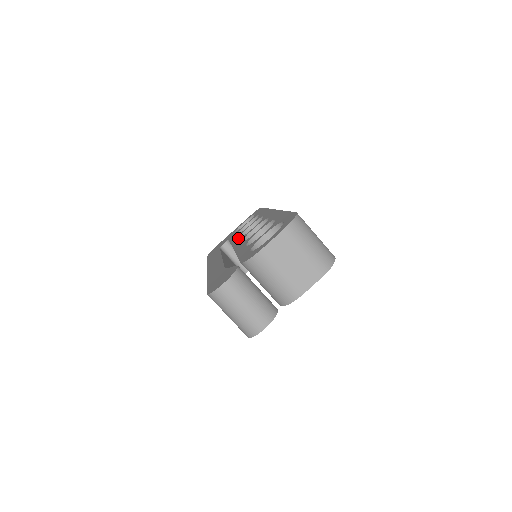
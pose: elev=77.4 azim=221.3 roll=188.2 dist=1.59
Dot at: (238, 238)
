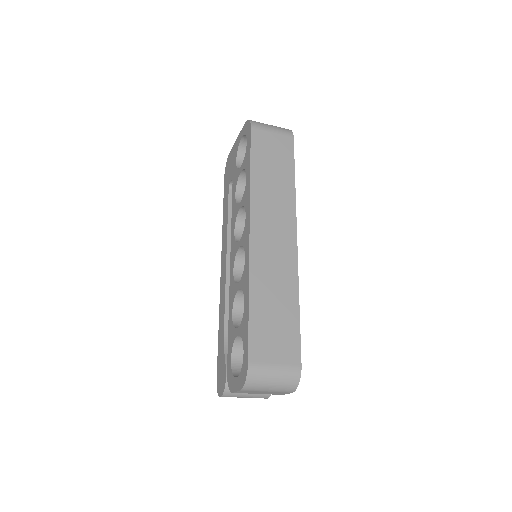
Dot at: (233, 231)
